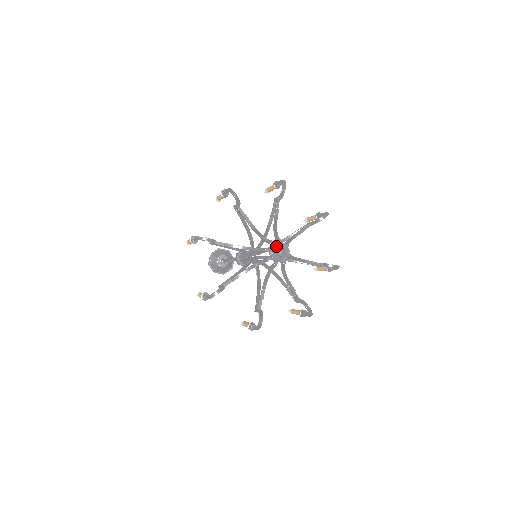
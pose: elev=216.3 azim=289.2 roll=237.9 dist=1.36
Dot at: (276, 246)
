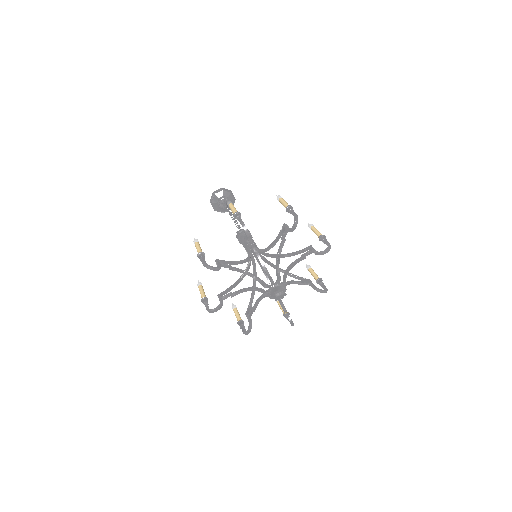
Dot at: (280, 287)
